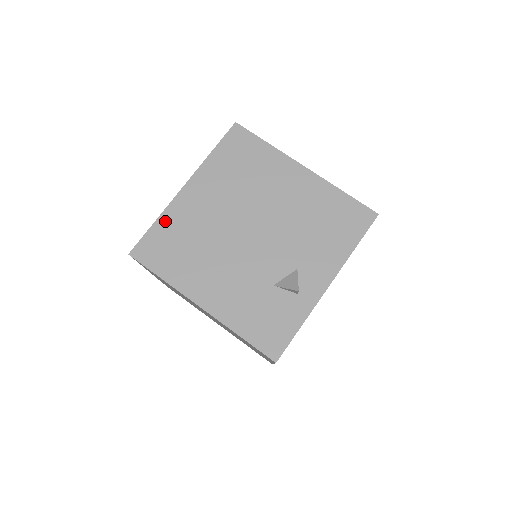
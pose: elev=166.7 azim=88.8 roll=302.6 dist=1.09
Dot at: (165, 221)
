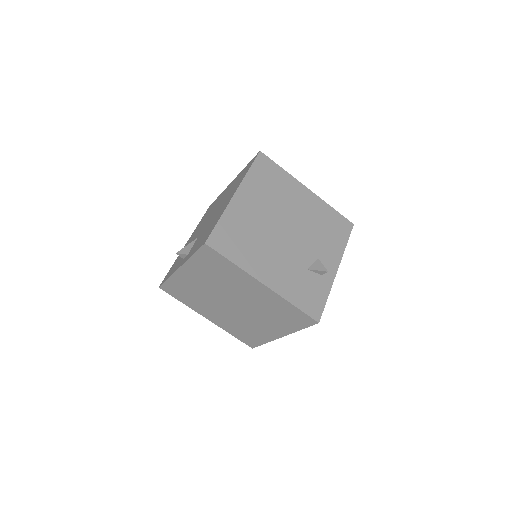
Dot at: (227, 219)
